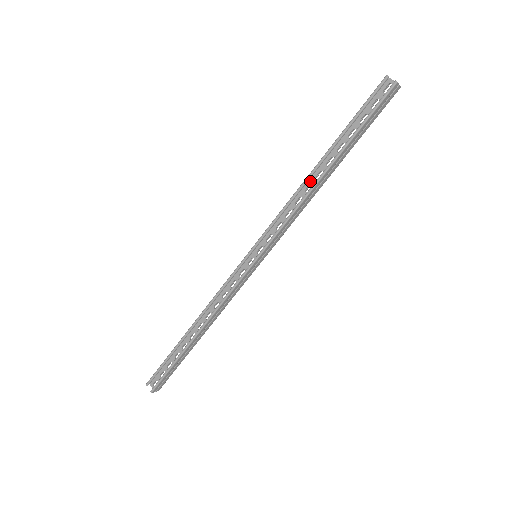
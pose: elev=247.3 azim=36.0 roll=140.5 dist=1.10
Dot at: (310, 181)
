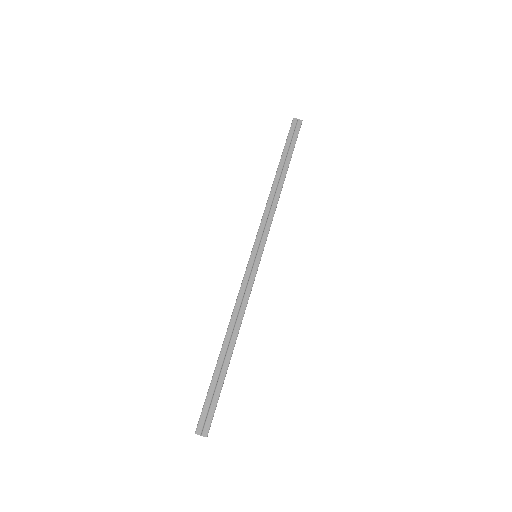
Dot at: occluded
